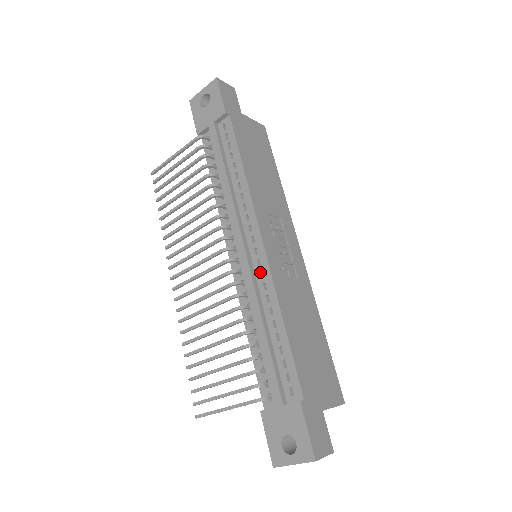
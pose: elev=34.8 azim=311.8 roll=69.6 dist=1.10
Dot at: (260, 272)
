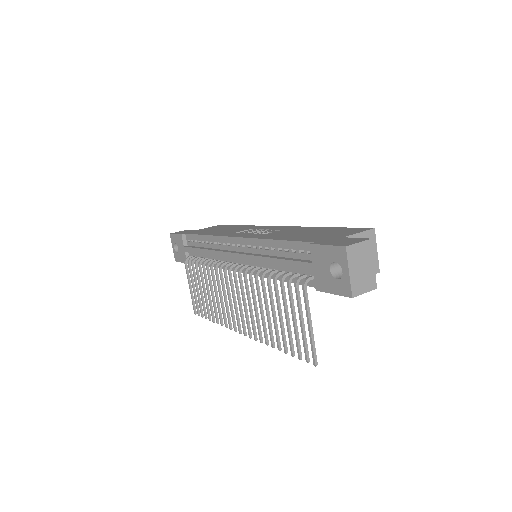
Dot at: (248, 248)
